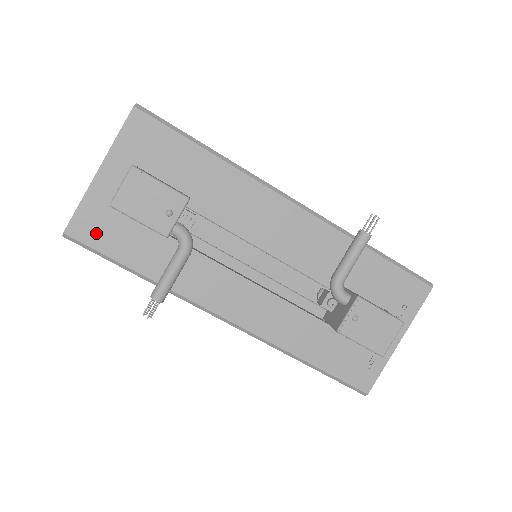
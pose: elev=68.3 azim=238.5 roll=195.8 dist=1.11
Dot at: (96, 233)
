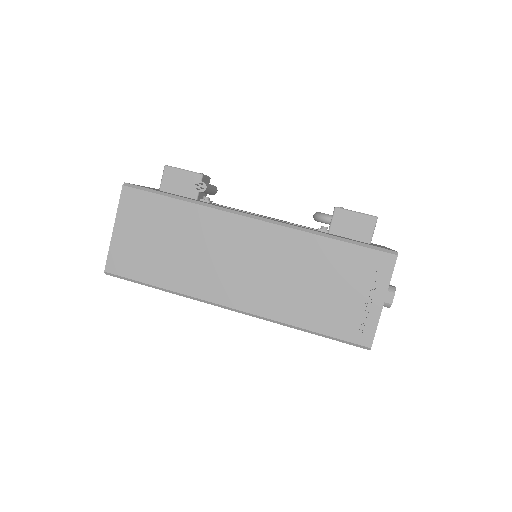
Dot at: occluded
